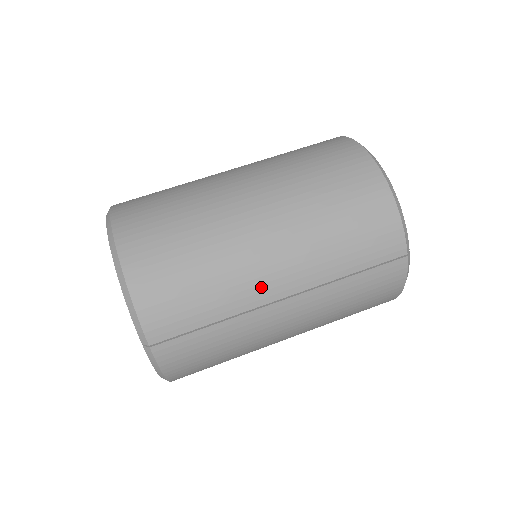
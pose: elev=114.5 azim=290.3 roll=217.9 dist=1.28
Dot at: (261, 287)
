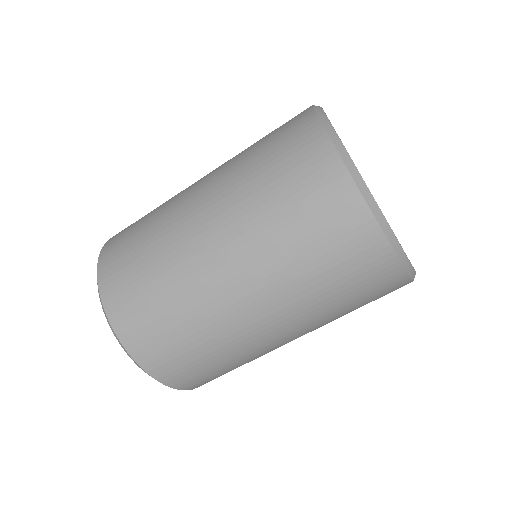
Dot at: occluded
